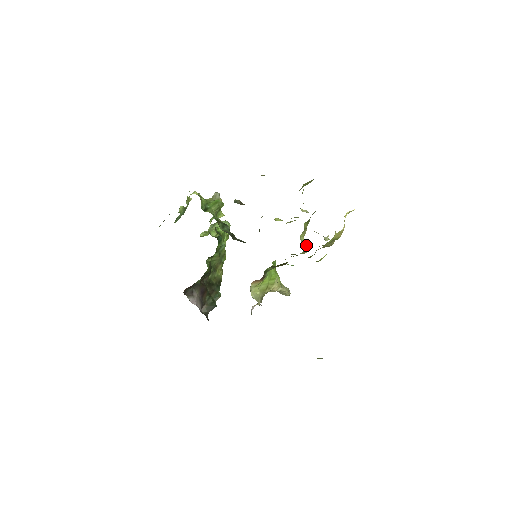
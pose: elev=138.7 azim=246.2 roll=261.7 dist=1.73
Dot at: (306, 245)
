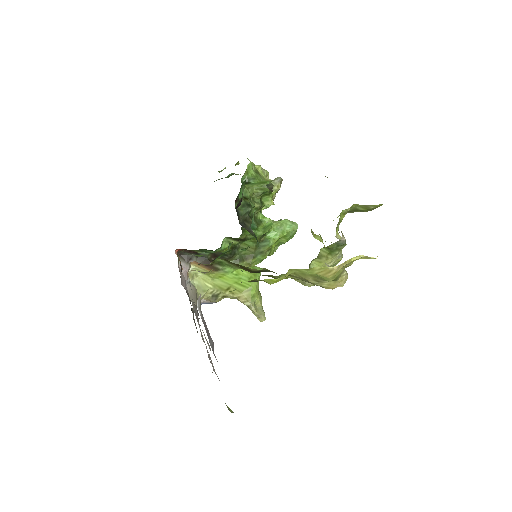
Dot at: occluded
